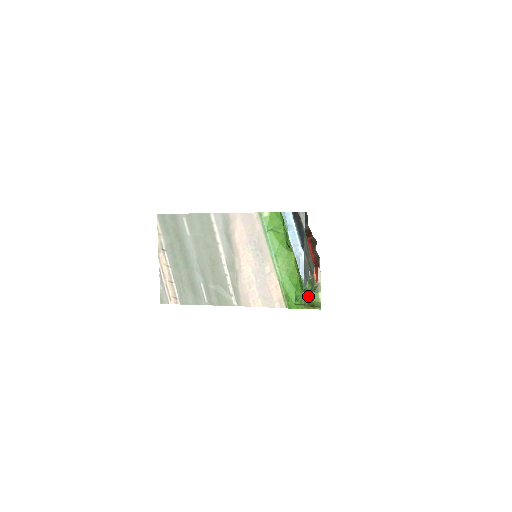
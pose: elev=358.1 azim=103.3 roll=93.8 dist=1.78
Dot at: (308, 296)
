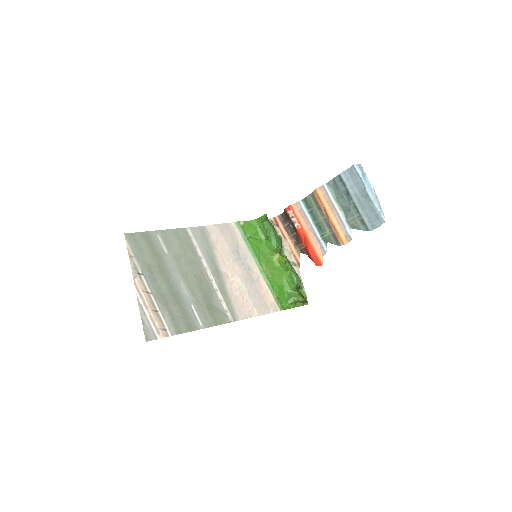
Dot at: (298, 292)
